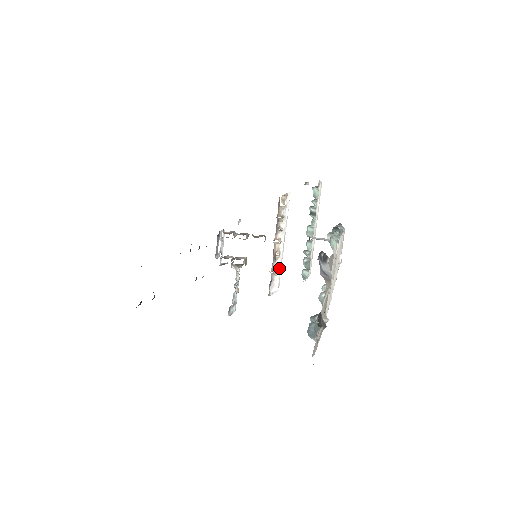
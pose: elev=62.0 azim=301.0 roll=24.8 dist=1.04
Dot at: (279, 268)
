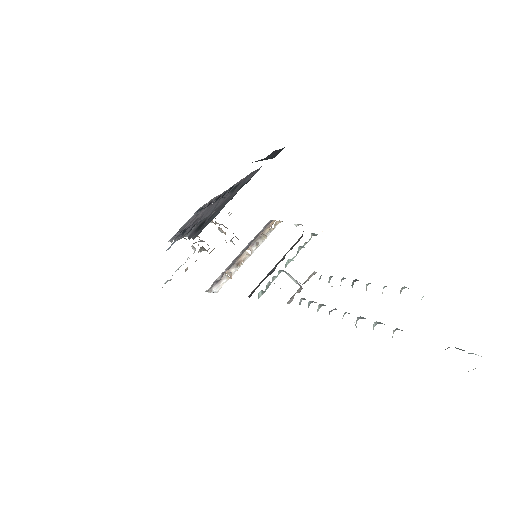
Dot at: (232, 275)
